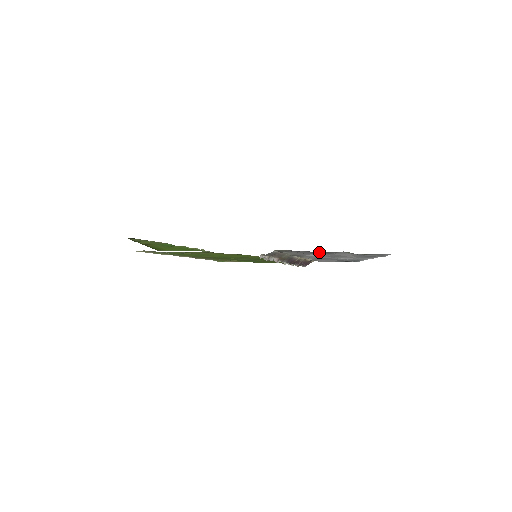
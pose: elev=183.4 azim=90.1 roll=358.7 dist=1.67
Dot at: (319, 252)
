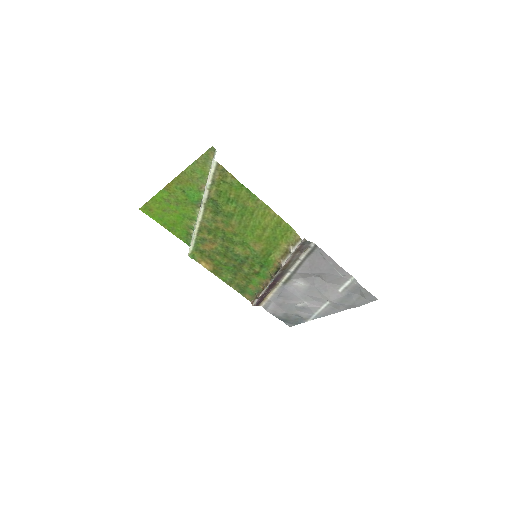
Dot at: (336, 267)
